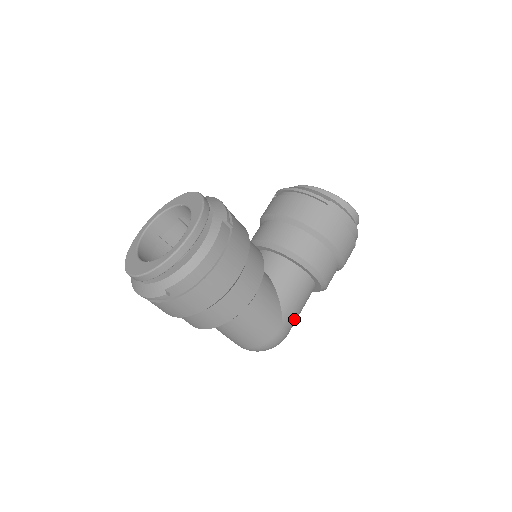
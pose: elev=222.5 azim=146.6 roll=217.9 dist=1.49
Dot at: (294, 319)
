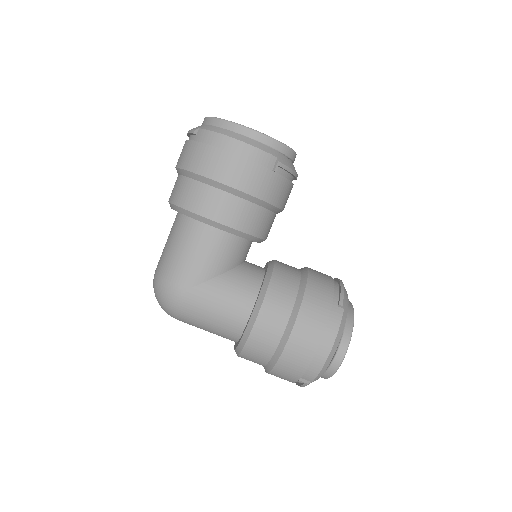
Dot at: (198, 309)
